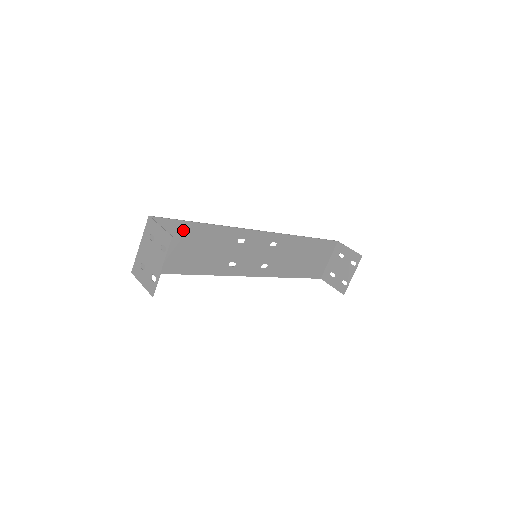
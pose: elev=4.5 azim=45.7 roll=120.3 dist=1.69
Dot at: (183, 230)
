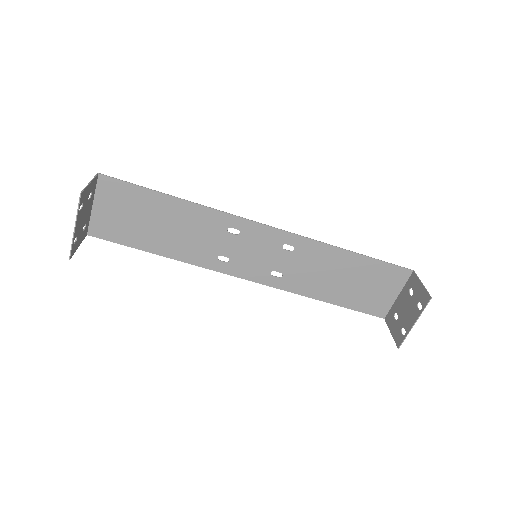
Dot at: (145, 199)
